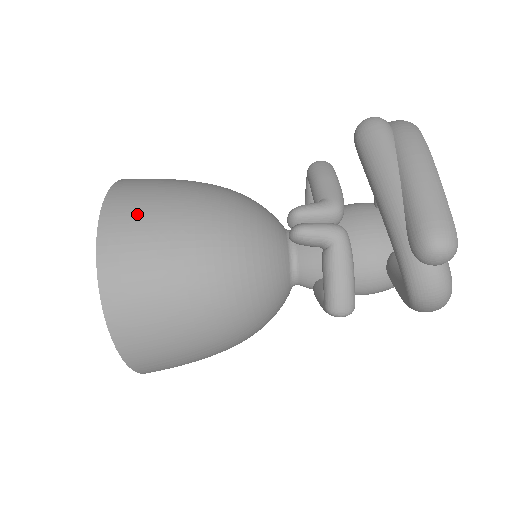
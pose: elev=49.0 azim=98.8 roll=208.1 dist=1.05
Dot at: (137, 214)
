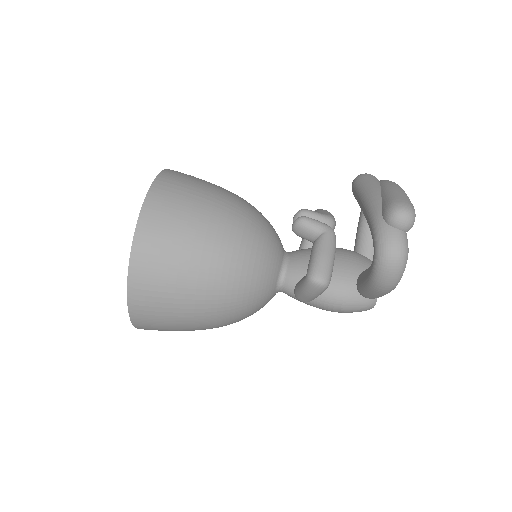
Dot at: (190, 178)
